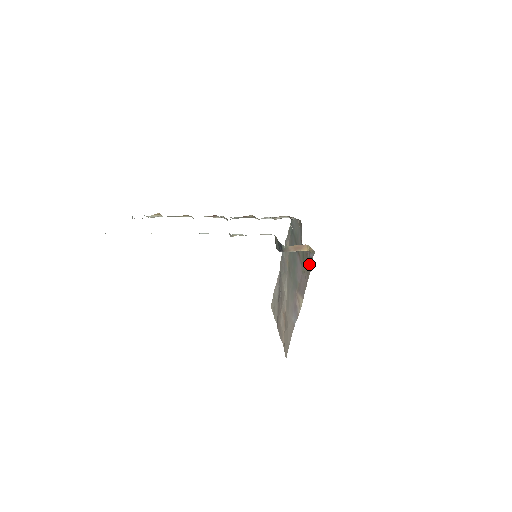
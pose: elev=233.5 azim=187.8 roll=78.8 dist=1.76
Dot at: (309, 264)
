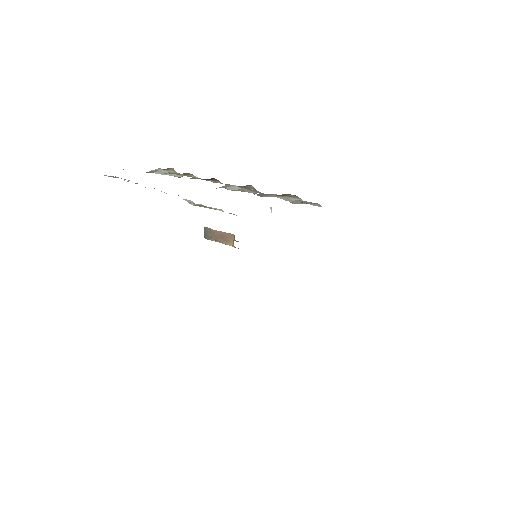
Dot at: occluded
